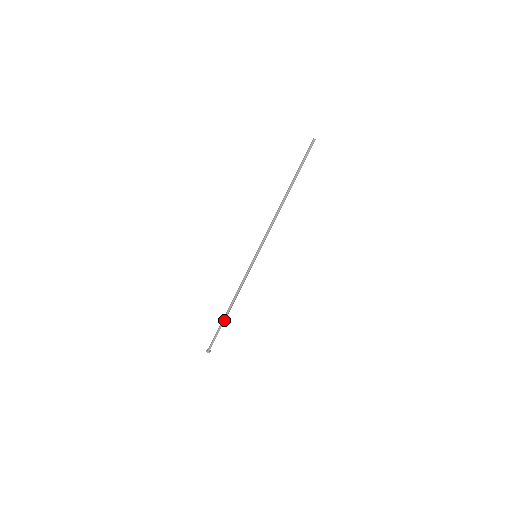
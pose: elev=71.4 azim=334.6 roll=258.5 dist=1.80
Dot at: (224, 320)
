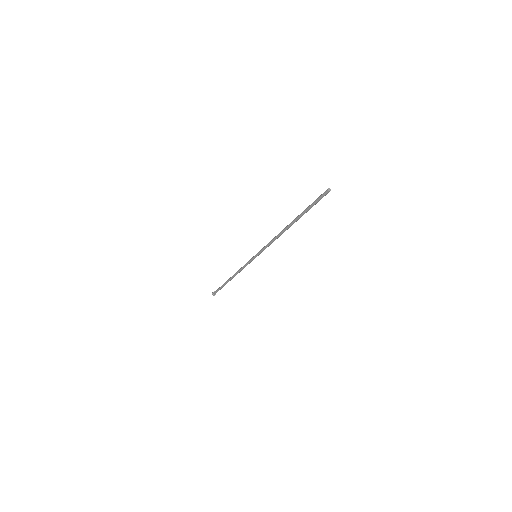
Dot at: occluded
